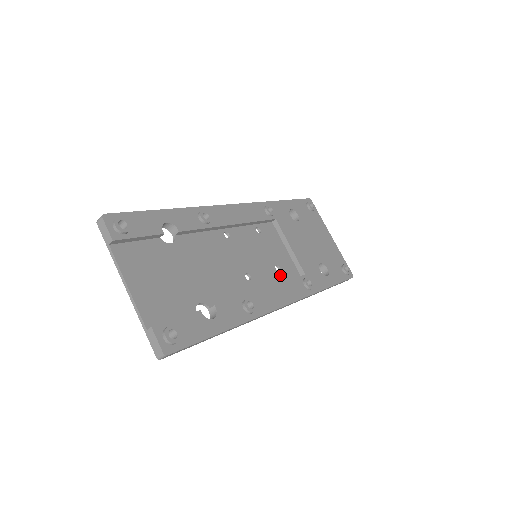
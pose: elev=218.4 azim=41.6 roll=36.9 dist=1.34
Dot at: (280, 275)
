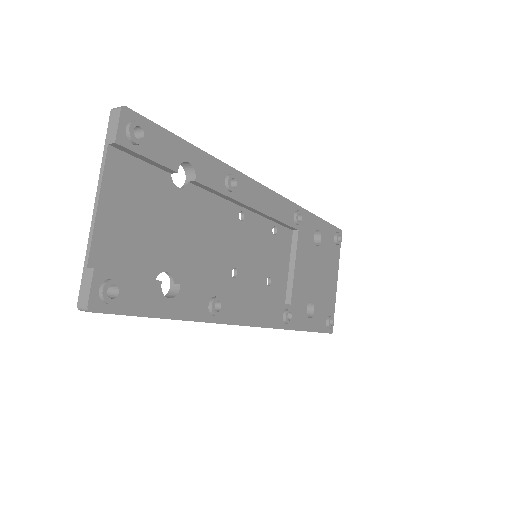
Dot at: (266, 290)
